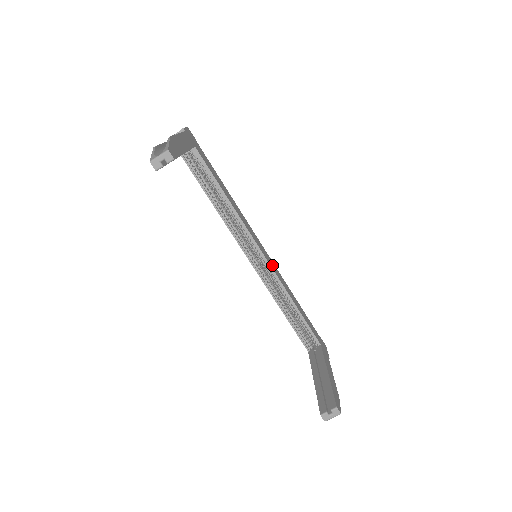
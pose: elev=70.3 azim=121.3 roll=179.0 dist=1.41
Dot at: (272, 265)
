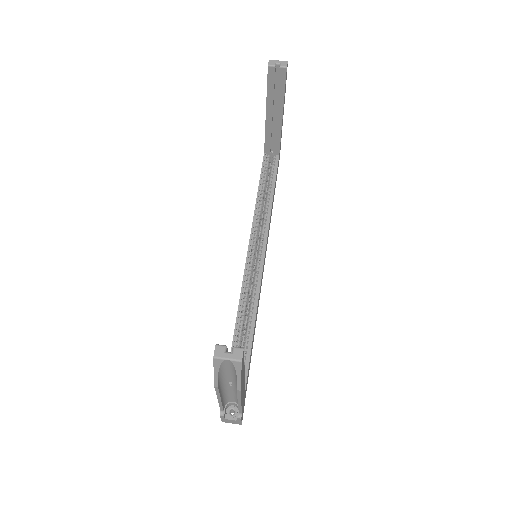
Dot at: occluded
